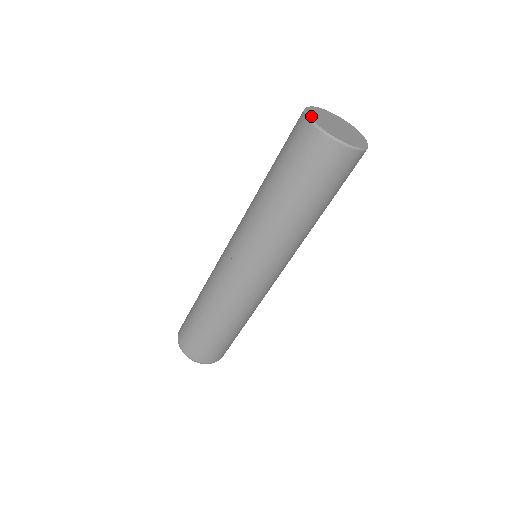
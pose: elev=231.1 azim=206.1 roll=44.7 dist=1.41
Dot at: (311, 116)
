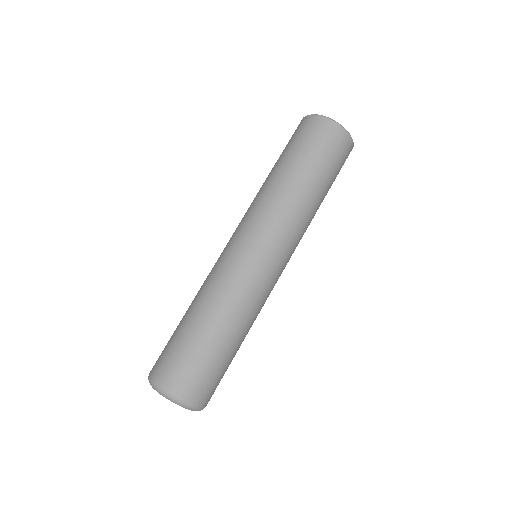
Dot at: occluded
